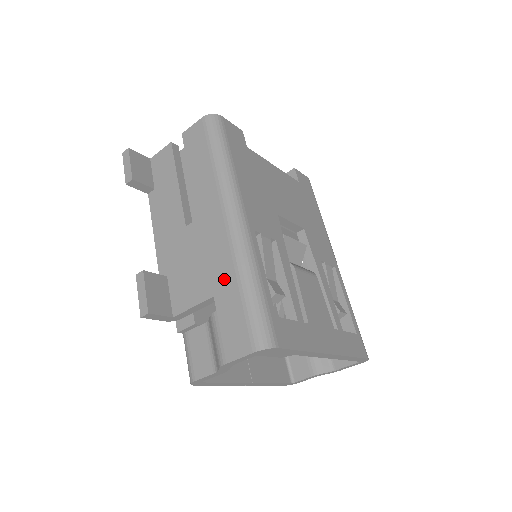
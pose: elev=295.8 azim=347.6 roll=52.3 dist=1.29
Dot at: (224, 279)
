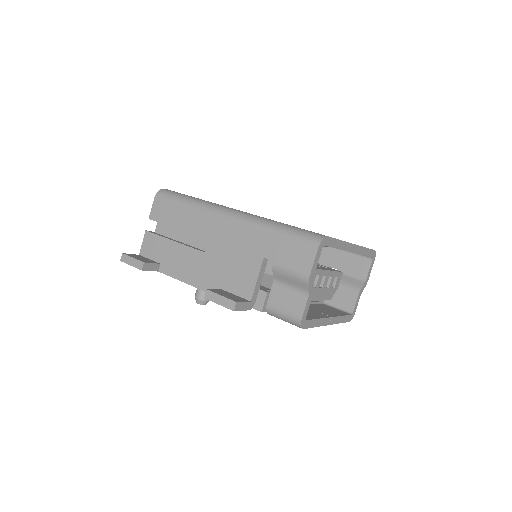
Dot at: (260, 242)
